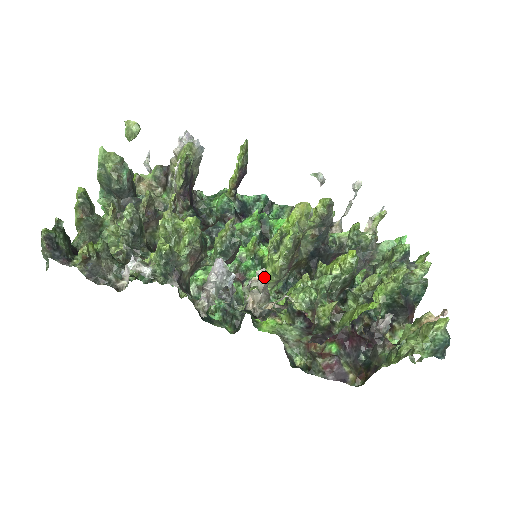
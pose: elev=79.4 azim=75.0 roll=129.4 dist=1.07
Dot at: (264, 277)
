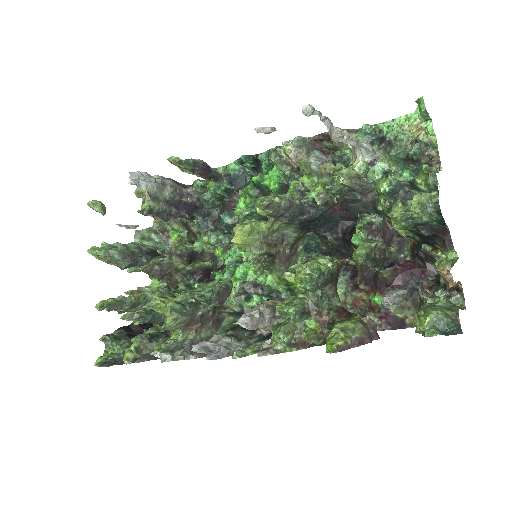
Dot at: (244, 326)
